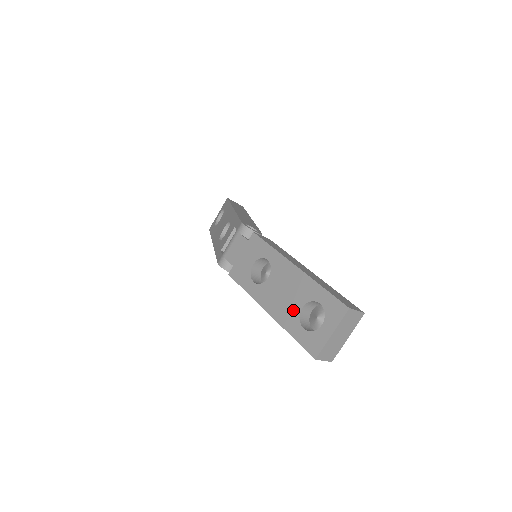
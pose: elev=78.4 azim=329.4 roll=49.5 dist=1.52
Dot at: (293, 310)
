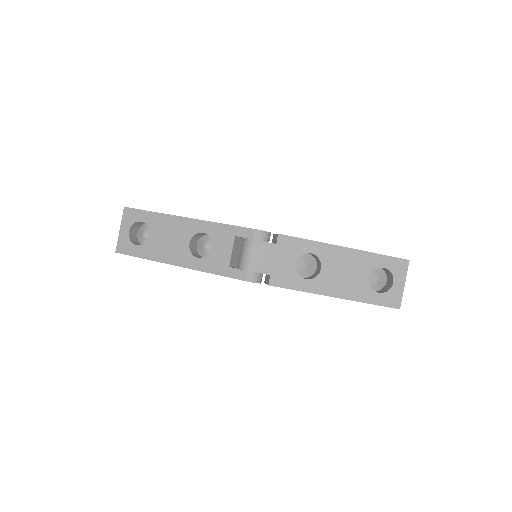
Dot at: (362, 284)
